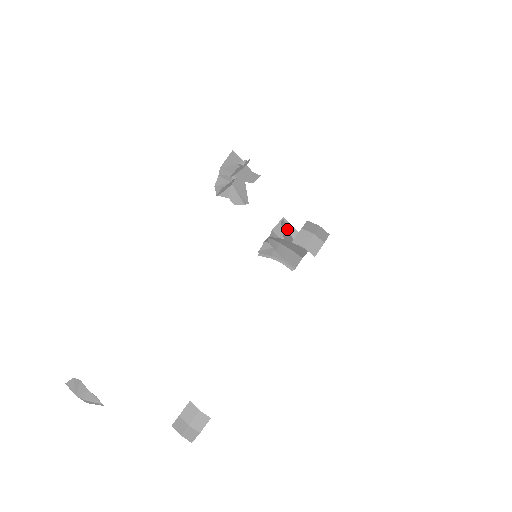
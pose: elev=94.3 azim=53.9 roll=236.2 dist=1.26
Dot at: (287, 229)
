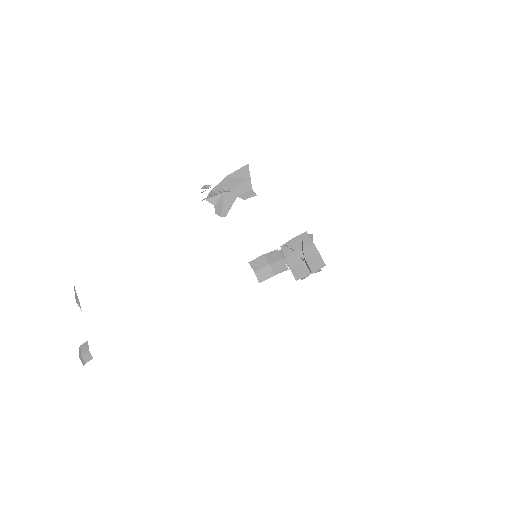
Dot at: (302, 244)
